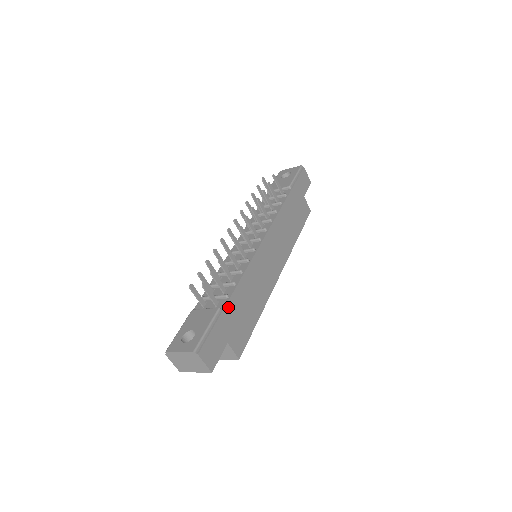
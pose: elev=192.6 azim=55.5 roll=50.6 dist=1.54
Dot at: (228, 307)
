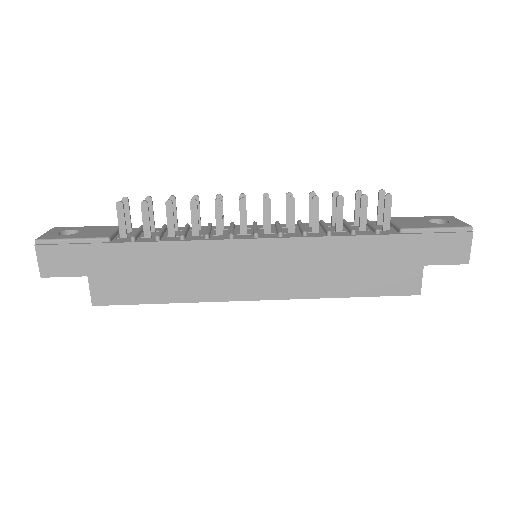
Dot at: (120, 248)
